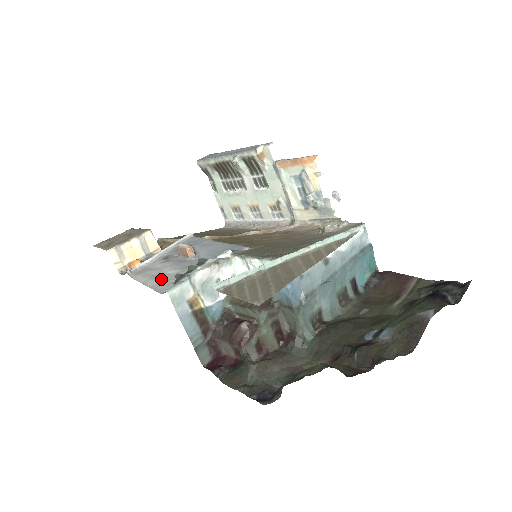
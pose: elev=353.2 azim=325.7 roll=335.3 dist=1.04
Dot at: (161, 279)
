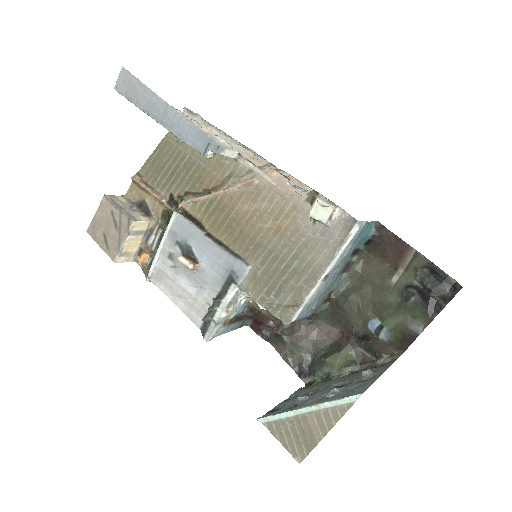
Dot at: (186, 301)
